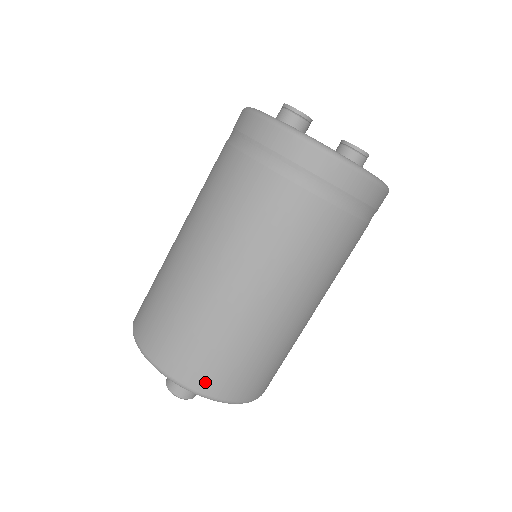
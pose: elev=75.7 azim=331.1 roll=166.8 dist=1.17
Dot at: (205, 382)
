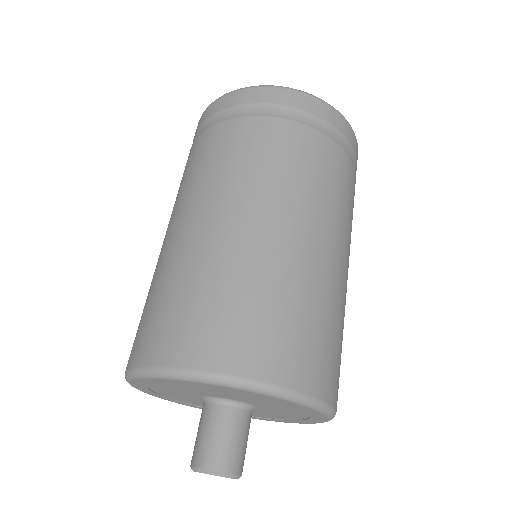
Dot at: (317, 379)
